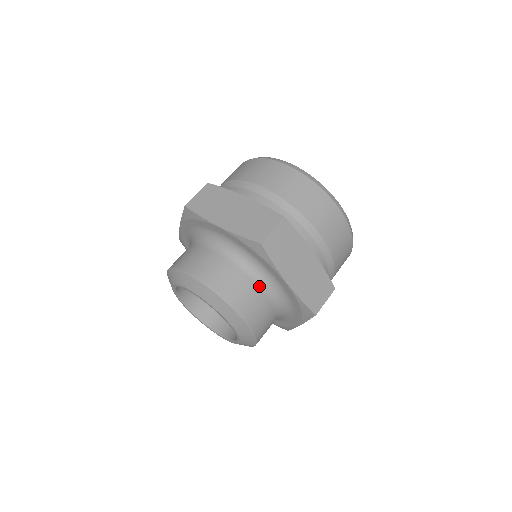
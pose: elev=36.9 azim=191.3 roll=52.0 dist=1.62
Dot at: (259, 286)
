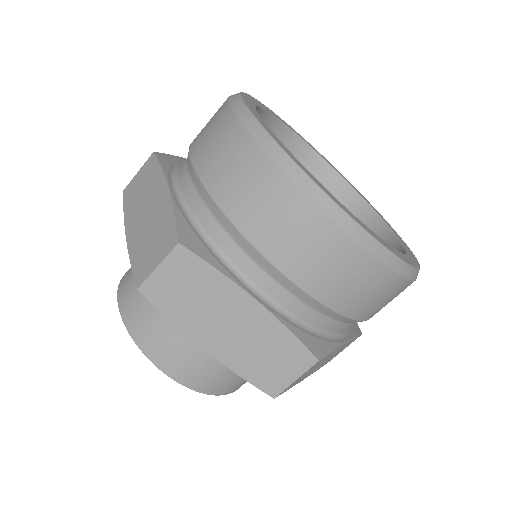
Dot at: occluded
